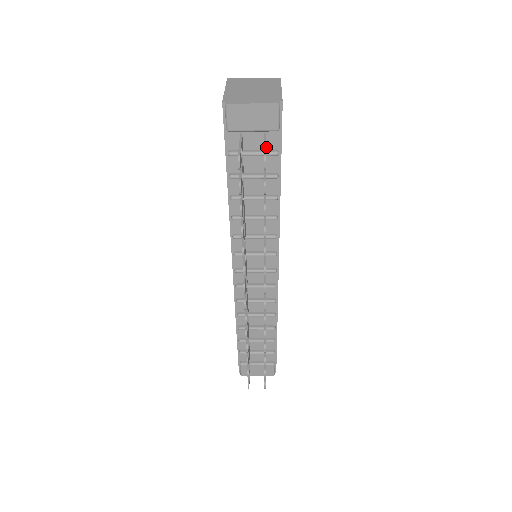
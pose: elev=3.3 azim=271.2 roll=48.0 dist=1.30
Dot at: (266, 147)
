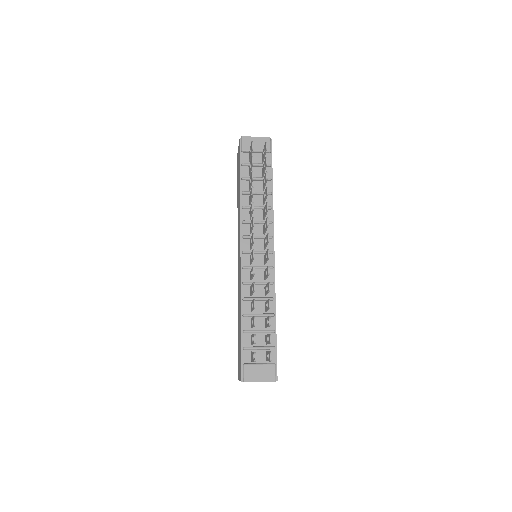
Dot at: (263, 163)
